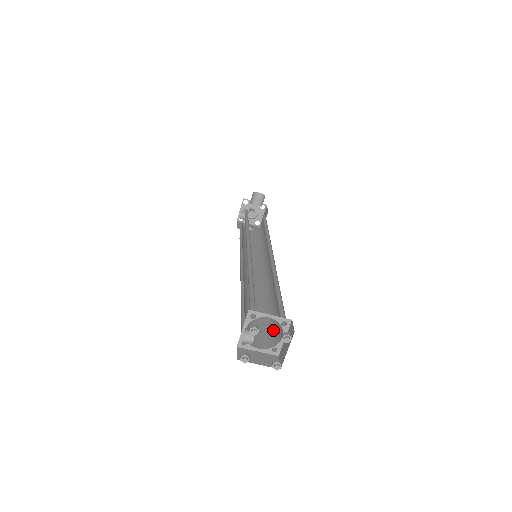
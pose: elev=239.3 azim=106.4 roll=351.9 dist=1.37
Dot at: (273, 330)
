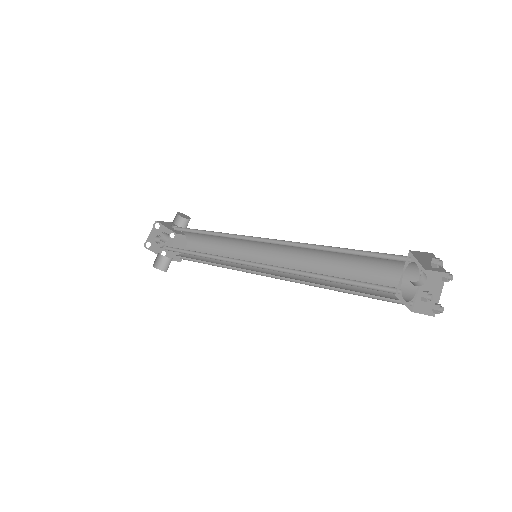
Dot at: (385, 293)
